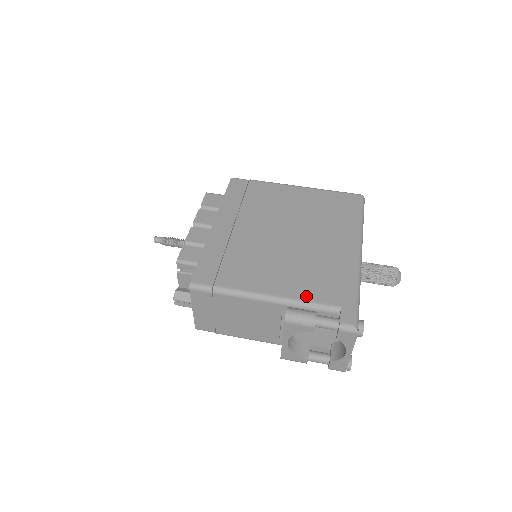
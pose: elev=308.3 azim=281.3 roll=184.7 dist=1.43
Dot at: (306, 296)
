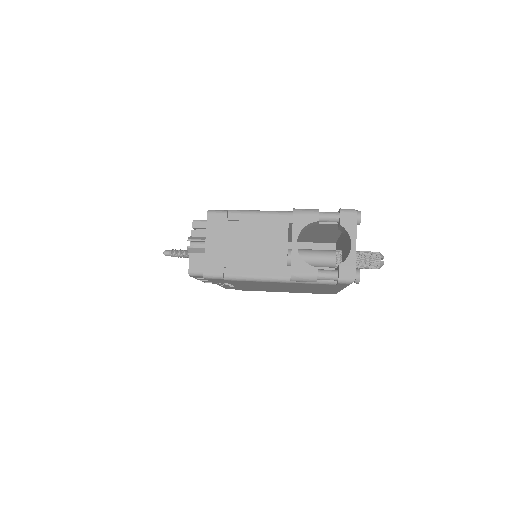
Dot at: occluded
